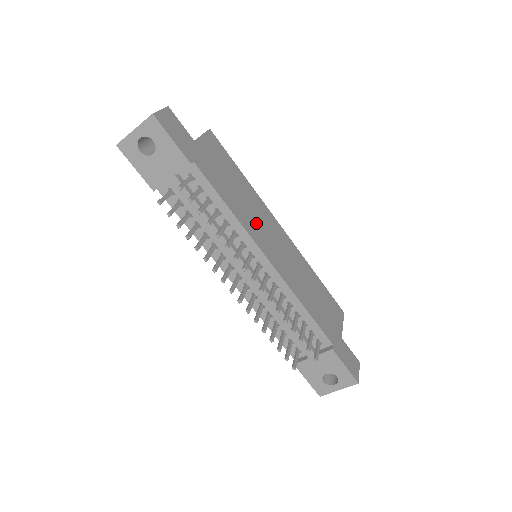
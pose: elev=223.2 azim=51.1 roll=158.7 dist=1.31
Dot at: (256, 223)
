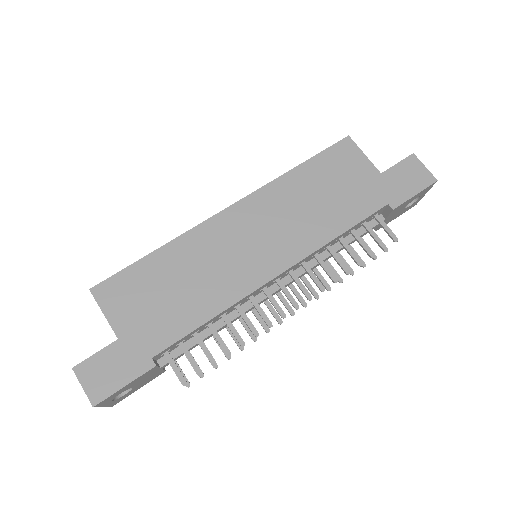
Dot at: (227, 269)
